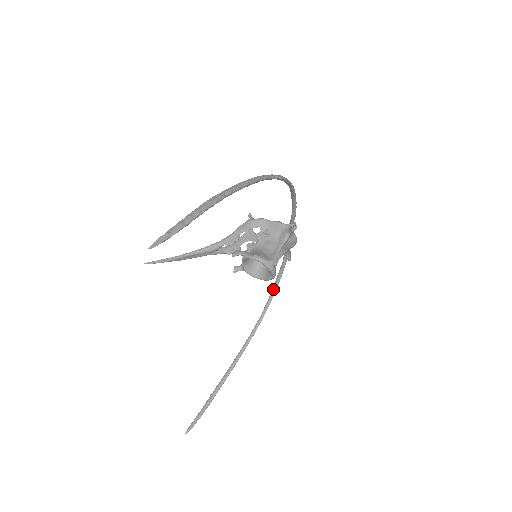
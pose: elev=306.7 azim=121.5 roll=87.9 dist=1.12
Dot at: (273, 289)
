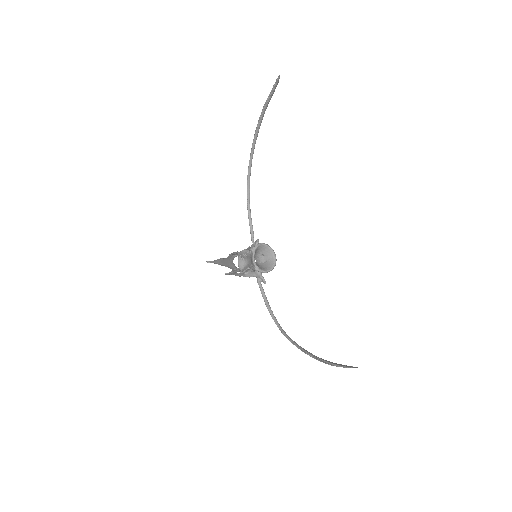
Dot at: (272, 315)
